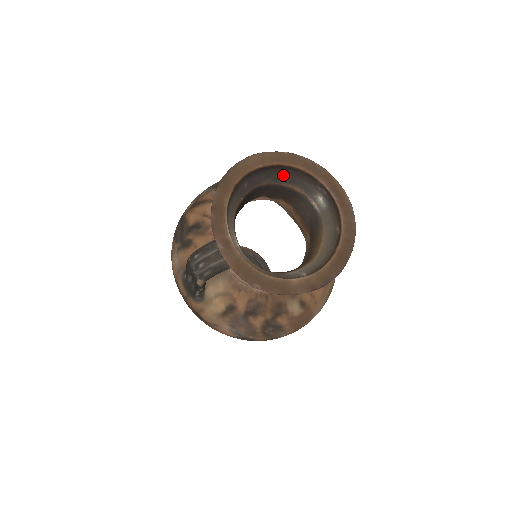
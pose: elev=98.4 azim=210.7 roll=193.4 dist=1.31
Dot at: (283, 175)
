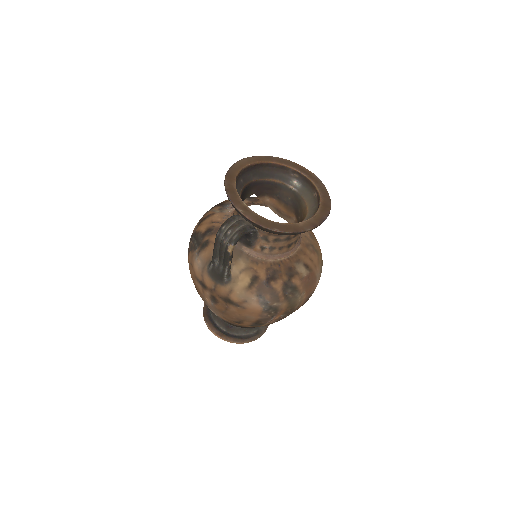
Dot at: (264, 172)
